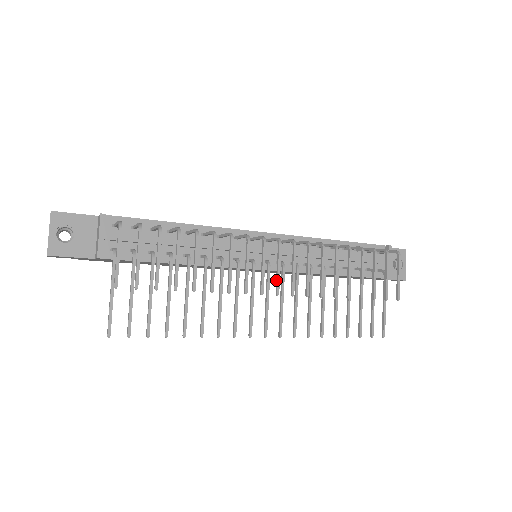
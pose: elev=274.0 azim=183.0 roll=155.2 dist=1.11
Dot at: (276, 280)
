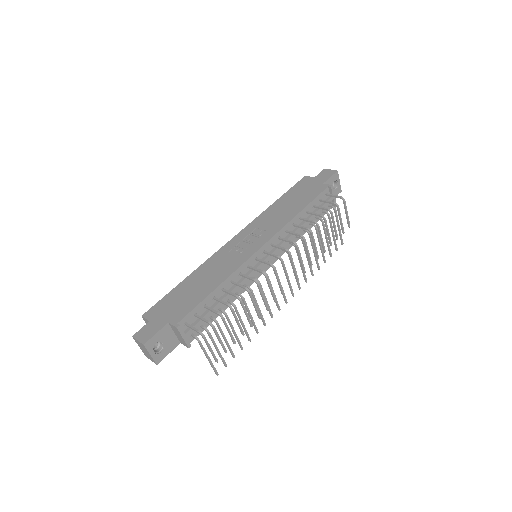
Dot at: (287, 280)
